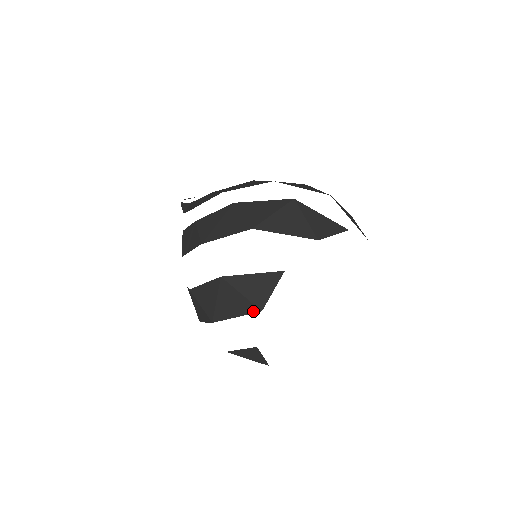
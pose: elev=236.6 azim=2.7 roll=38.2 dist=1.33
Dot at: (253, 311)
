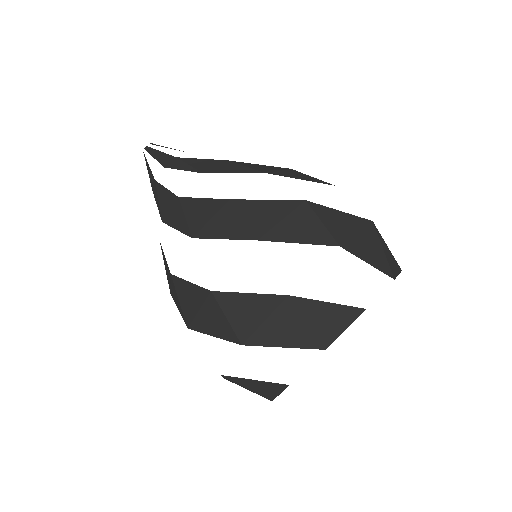
Dot at: occluded
